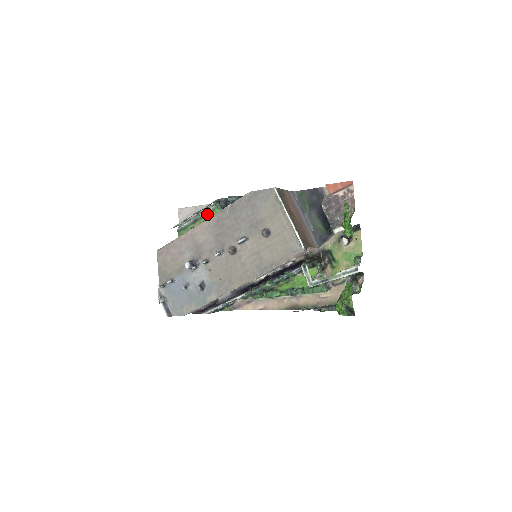
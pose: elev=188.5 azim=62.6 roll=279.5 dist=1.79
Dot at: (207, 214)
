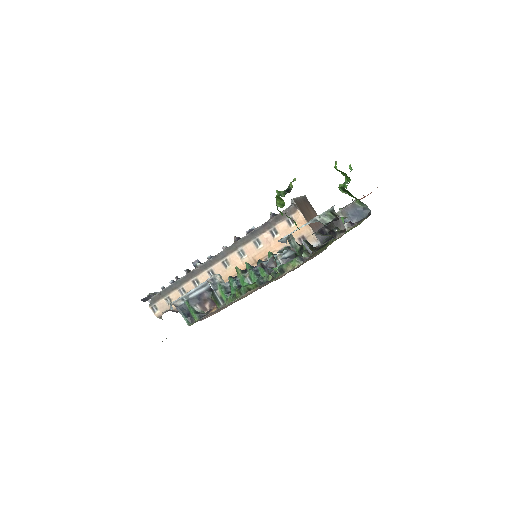
Dot at: occluded
